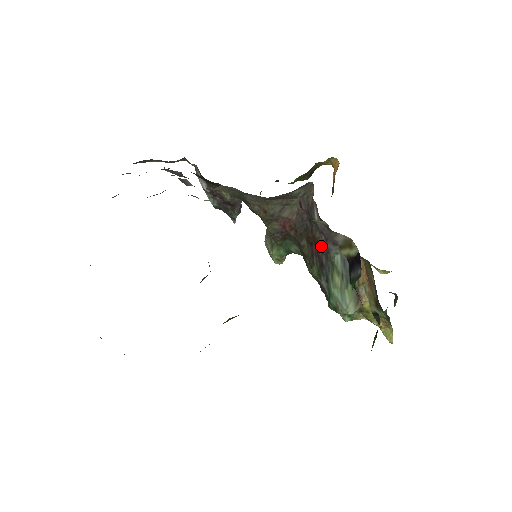
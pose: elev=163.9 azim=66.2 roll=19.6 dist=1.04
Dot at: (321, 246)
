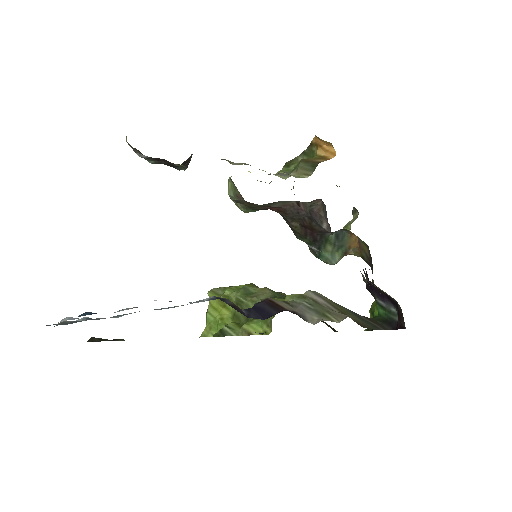
Dot at: (318, 232)
